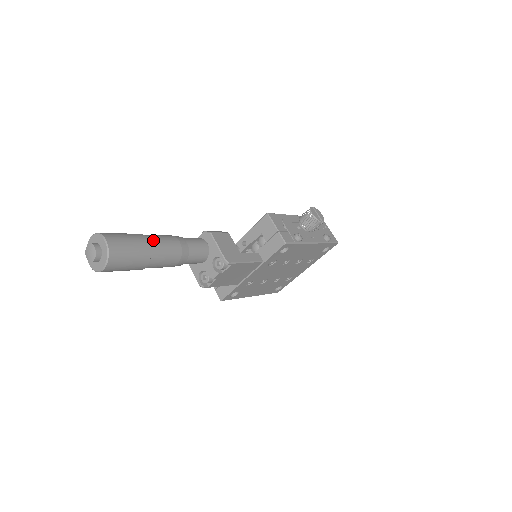
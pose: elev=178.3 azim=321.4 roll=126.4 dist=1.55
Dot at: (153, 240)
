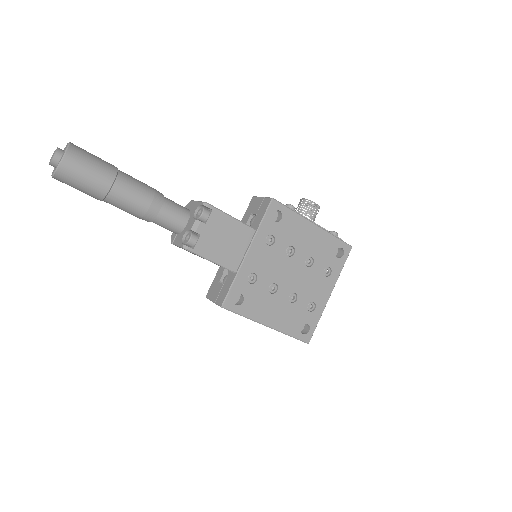
Dot at: (123, 172)
